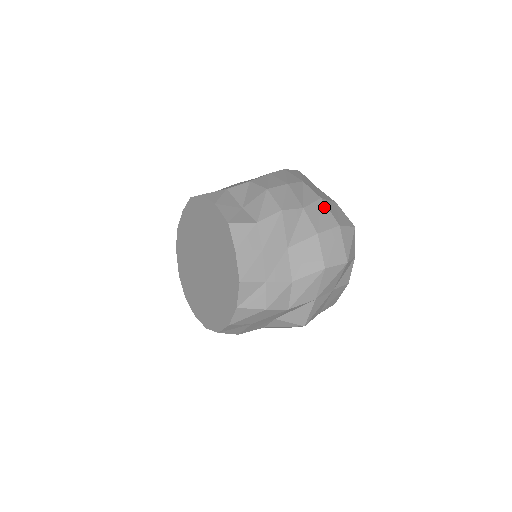
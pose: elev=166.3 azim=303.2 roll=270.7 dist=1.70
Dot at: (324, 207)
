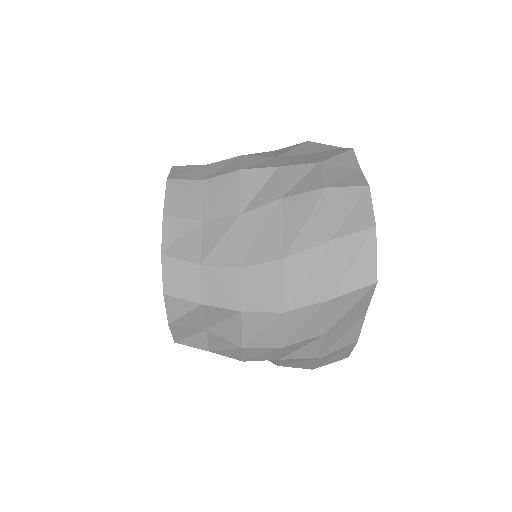
Dot at: (312, 362)
